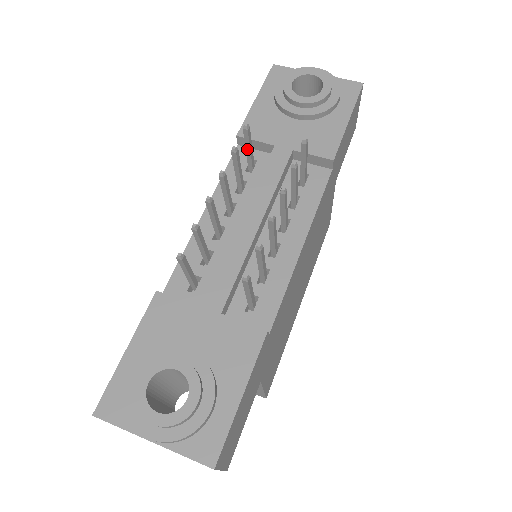
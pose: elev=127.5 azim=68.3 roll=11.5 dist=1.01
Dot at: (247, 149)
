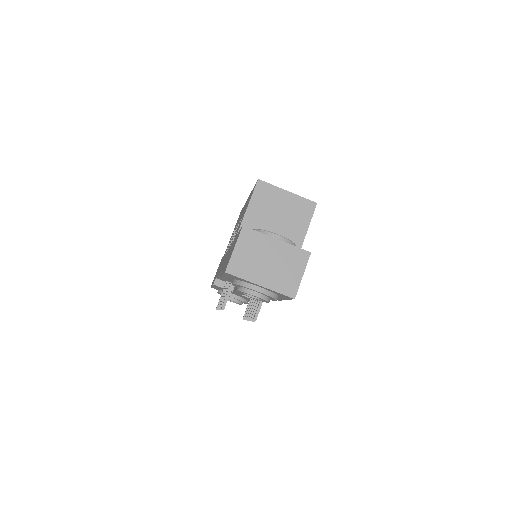
Dot at: (228, 292)
